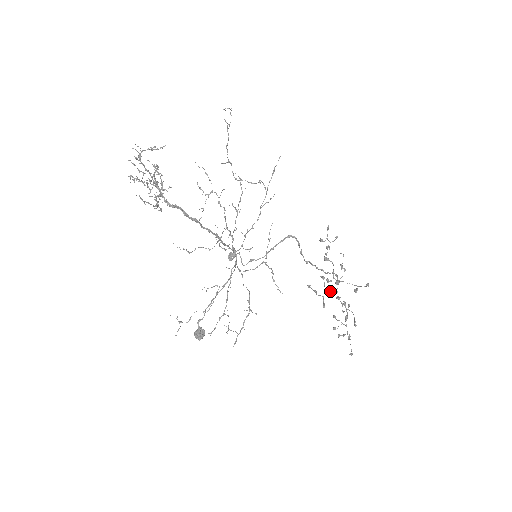
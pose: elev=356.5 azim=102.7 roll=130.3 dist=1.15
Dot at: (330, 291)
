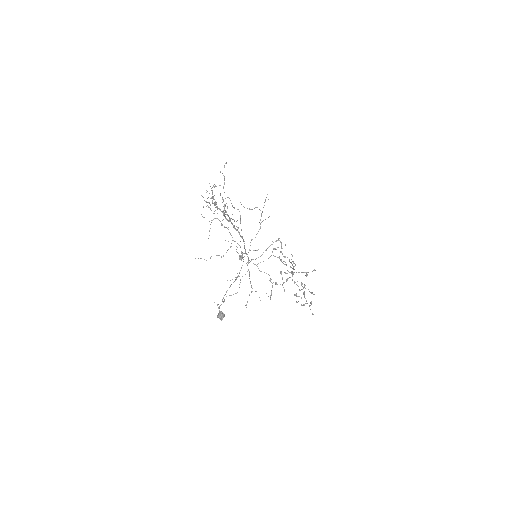
Dot at: occluded
